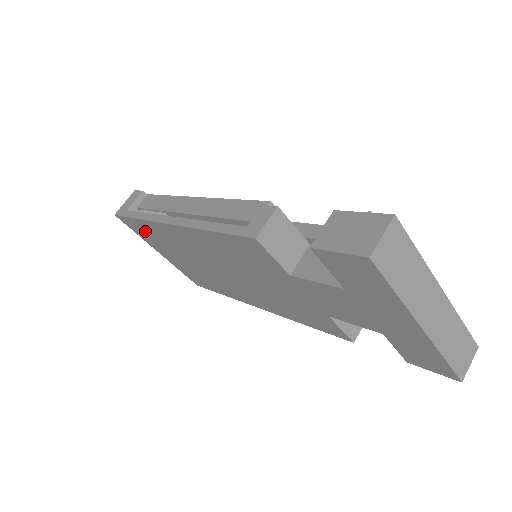
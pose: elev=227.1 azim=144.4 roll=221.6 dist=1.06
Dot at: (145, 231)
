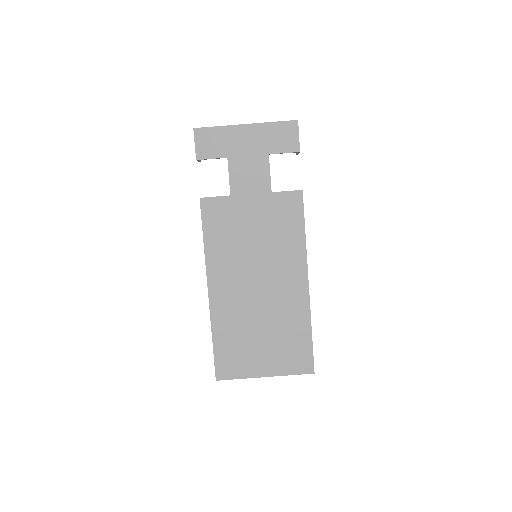
Dot at: (229, 350)
